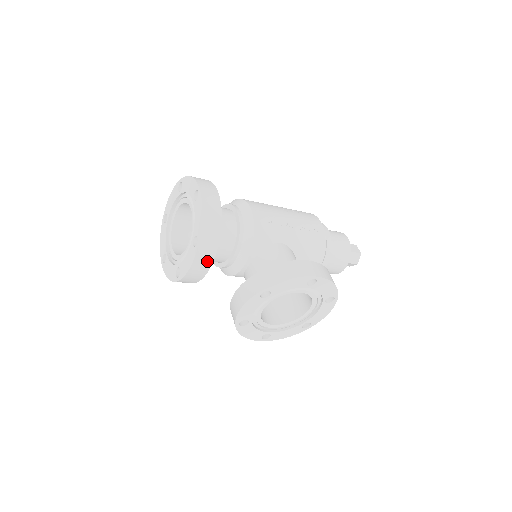
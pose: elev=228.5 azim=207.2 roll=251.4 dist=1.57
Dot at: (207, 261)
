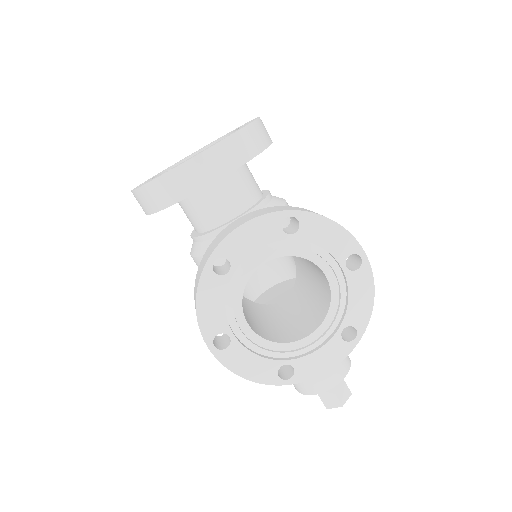
Dot at: (226, 164)
